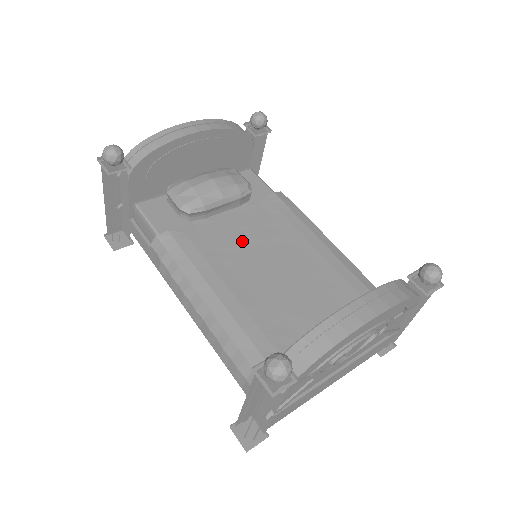
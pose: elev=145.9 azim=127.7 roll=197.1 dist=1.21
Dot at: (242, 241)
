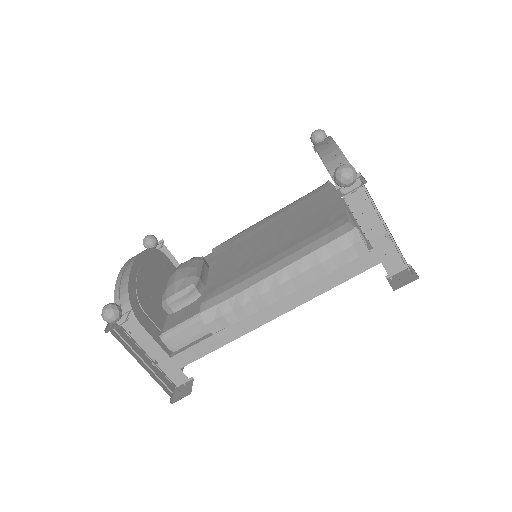
Dot at: (239, 259)
